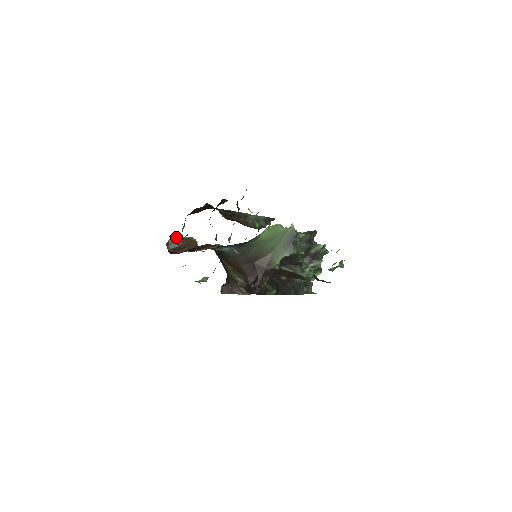
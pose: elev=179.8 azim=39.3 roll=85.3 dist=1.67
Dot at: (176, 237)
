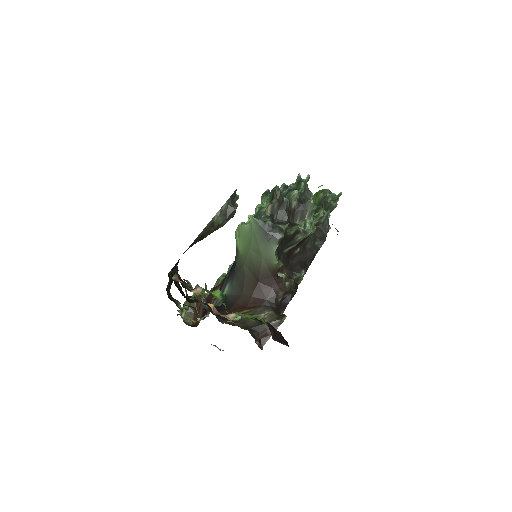
Dot at: occluded
